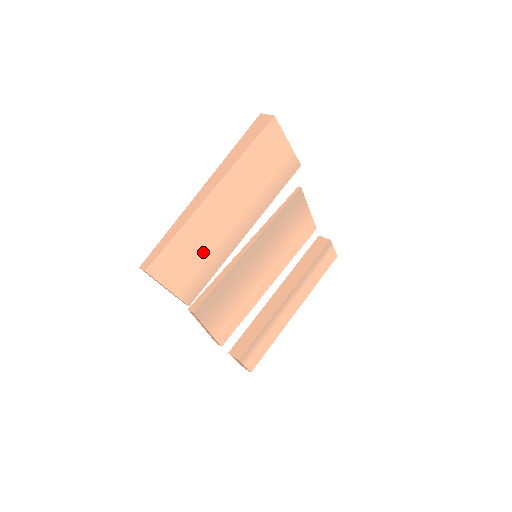
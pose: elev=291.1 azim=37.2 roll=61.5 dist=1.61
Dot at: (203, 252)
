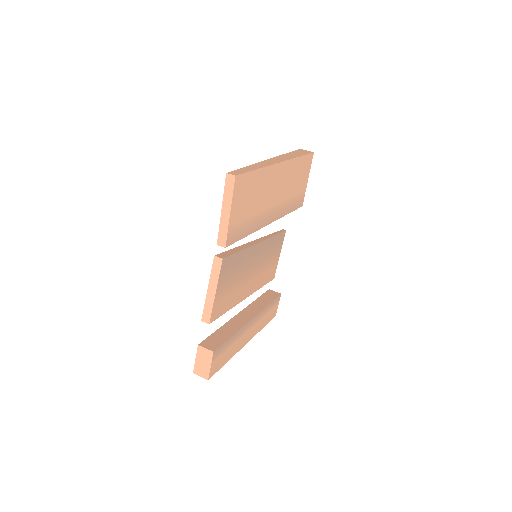
Dot at: (254, 206)
